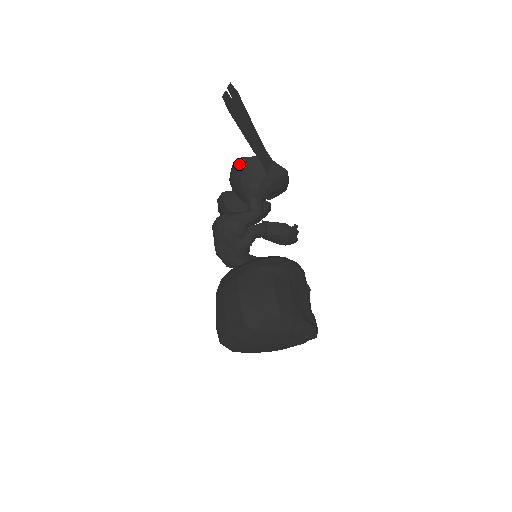
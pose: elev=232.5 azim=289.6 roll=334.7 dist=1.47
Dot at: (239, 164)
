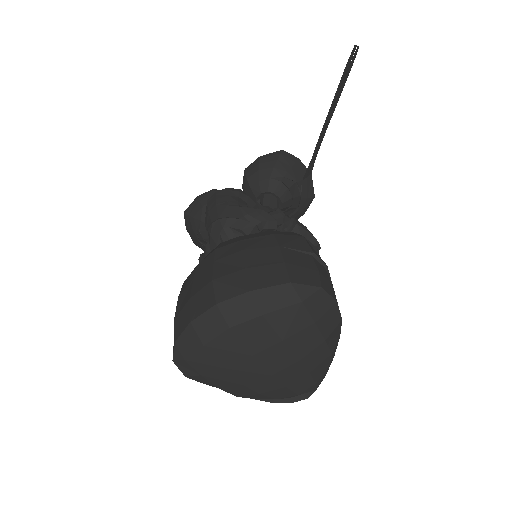
Dot at: (277, 154)
